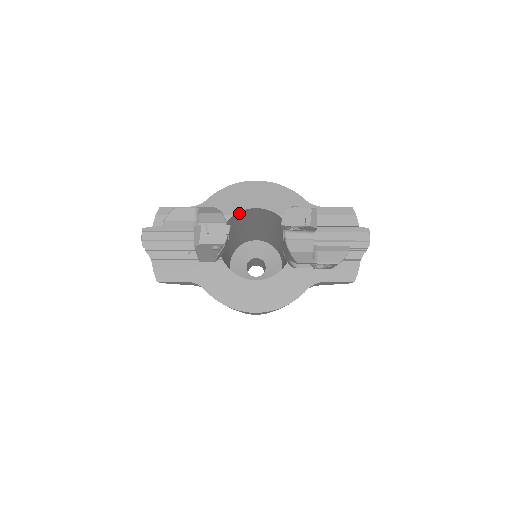
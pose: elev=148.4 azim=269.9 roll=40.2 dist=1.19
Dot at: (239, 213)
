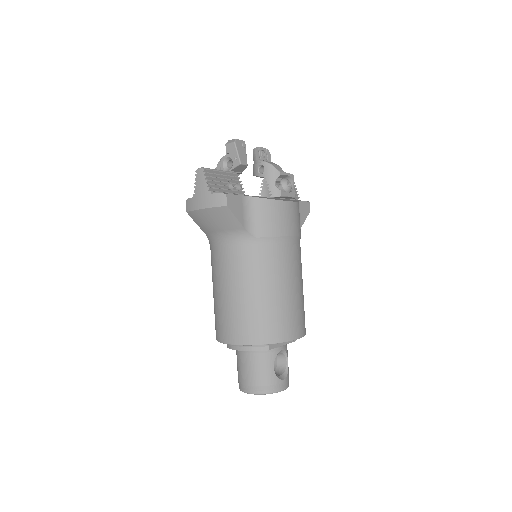
Dot at: occluded
